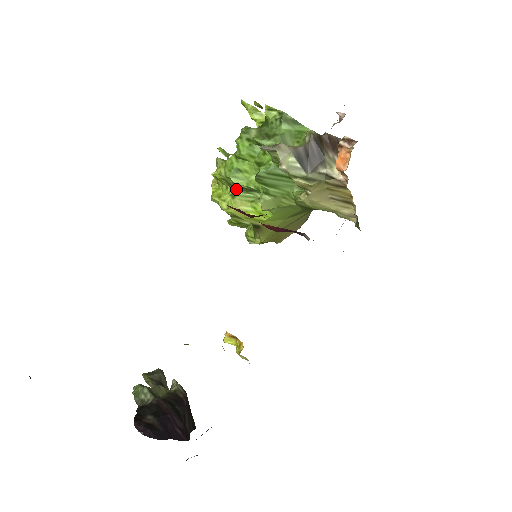
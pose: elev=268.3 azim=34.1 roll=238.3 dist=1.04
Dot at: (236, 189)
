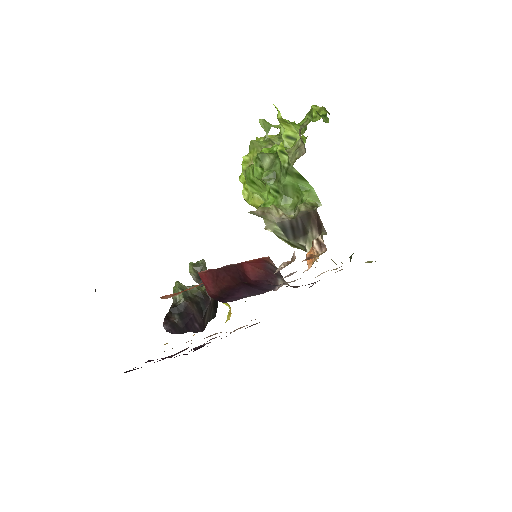
Dot at: occluded
